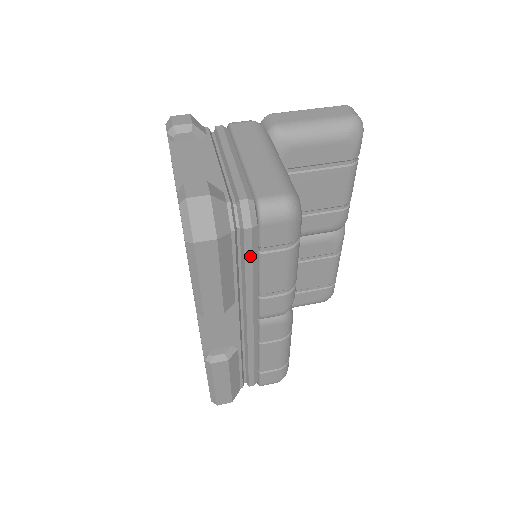
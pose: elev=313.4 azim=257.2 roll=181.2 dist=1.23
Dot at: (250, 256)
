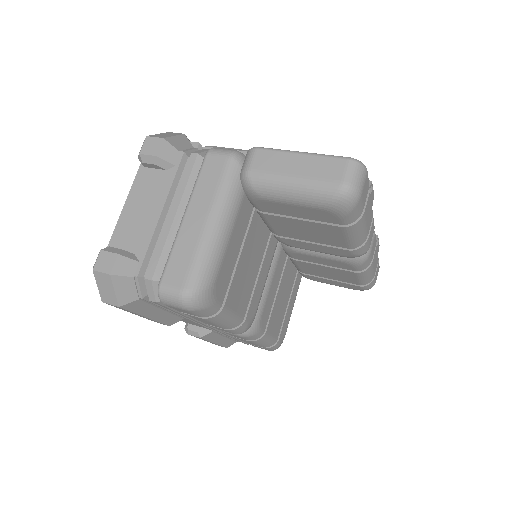
Dot at: (171, 310)
